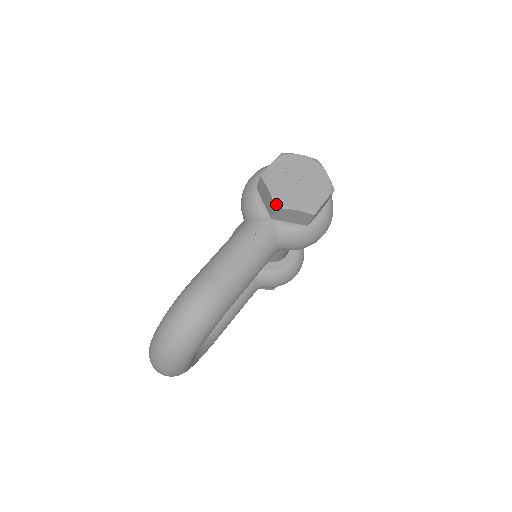
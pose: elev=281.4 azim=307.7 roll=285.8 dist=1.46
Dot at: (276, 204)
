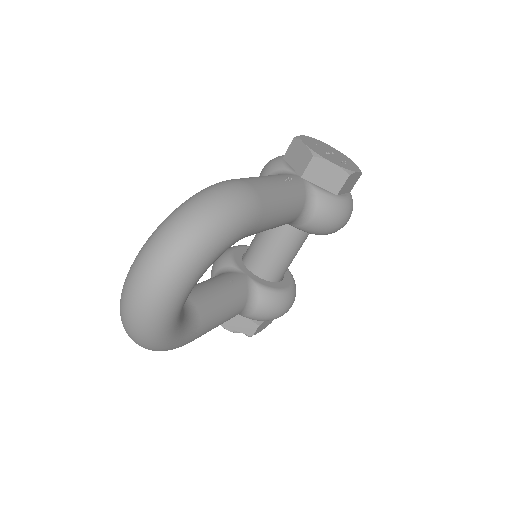
Dot at: (313, 153)
